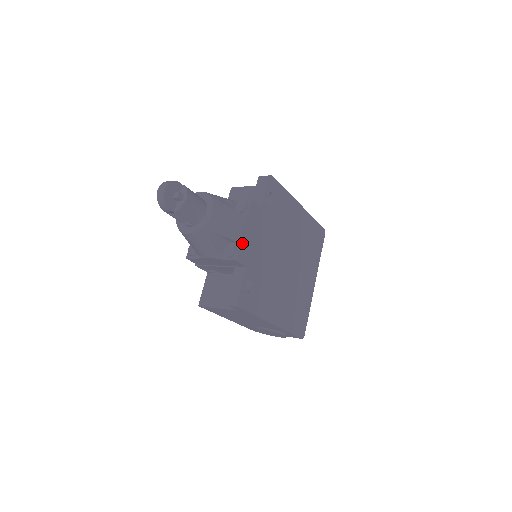
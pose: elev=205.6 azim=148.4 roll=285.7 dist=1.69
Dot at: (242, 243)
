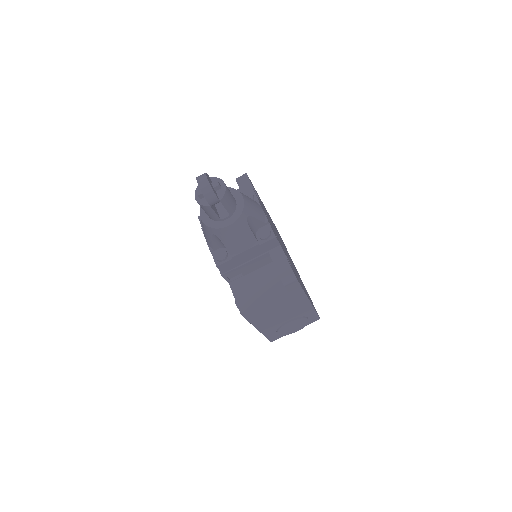
Dot at: (269, 224)
